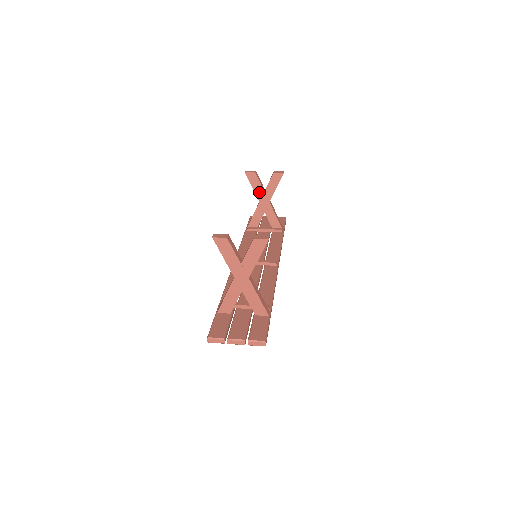
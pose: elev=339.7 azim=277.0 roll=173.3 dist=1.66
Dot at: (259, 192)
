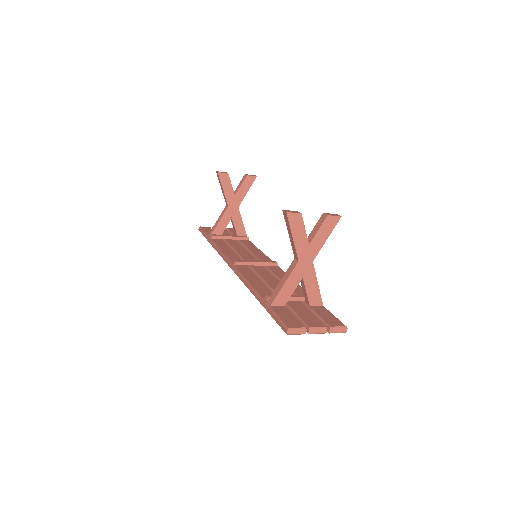
Dot at: (229, 195)
